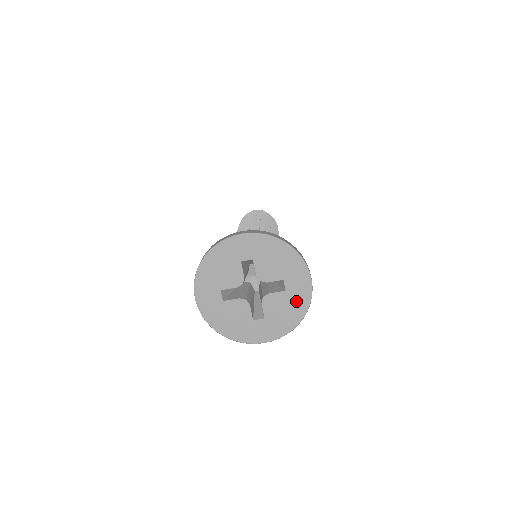
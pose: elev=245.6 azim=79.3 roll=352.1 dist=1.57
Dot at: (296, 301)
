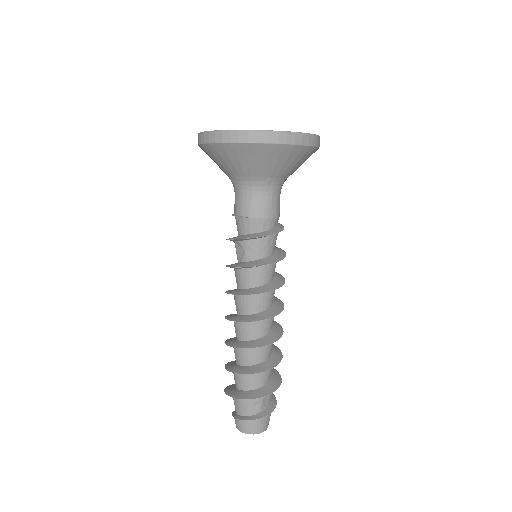
Dot at: occluded
